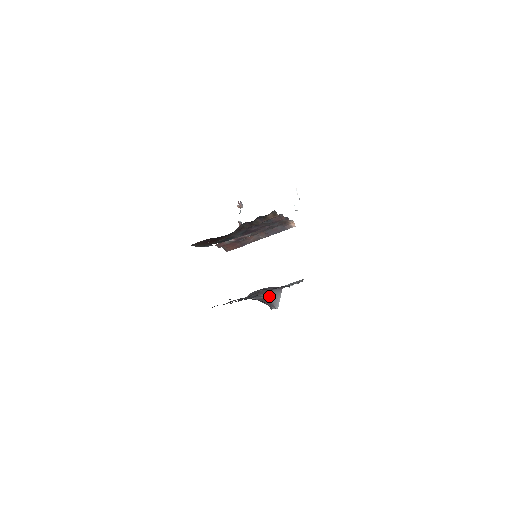
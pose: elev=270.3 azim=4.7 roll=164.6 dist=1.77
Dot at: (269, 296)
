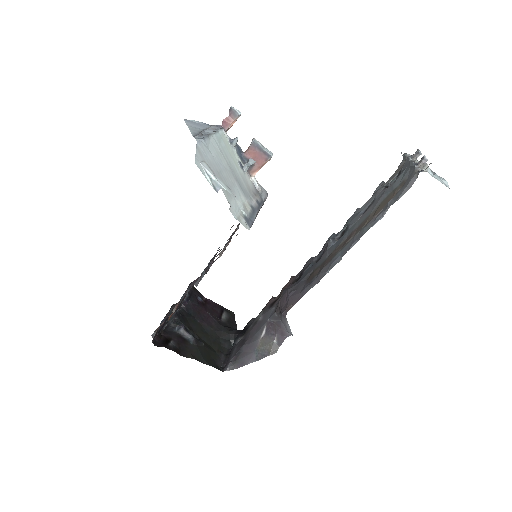
Dot at: (279, 321)
